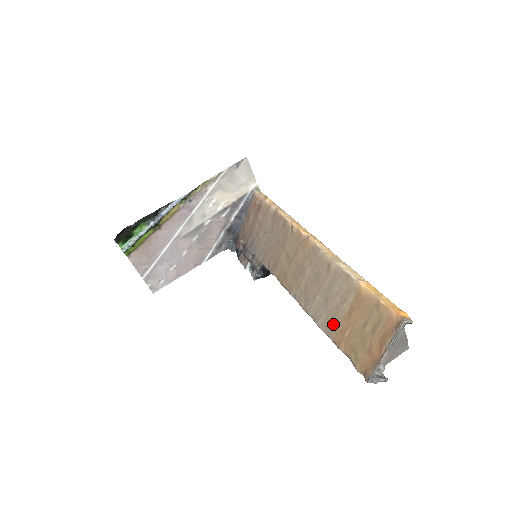
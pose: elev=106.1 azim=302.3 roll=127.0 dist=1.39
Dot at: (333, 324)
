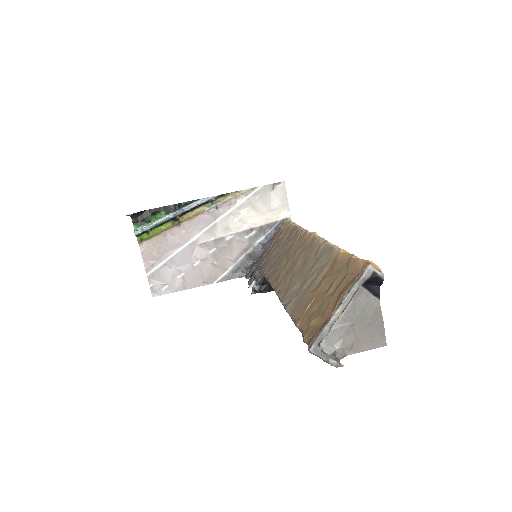
Dot at: (300, 302)
